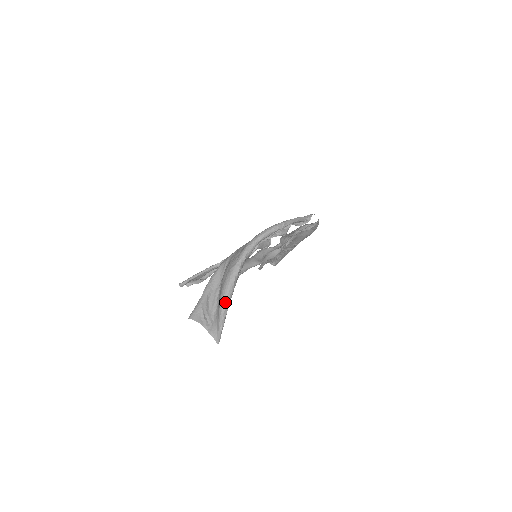
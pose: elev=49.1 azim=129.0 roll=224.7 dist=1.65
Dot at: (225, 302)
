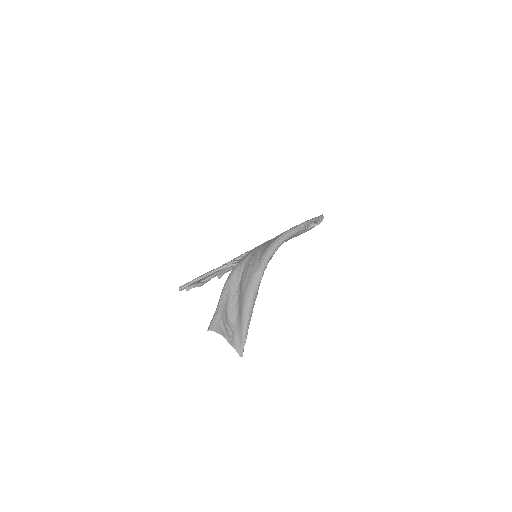
Dot at: (249, 311)
